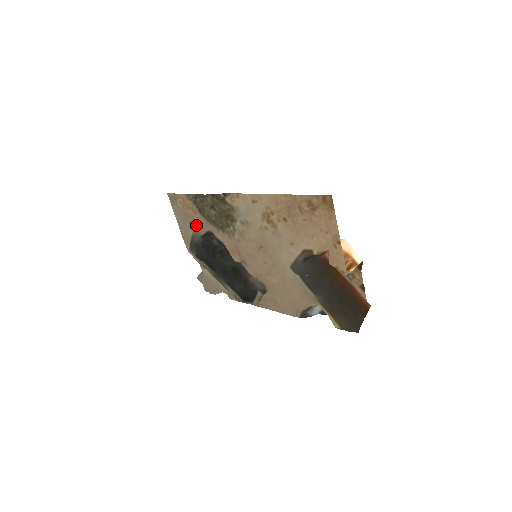
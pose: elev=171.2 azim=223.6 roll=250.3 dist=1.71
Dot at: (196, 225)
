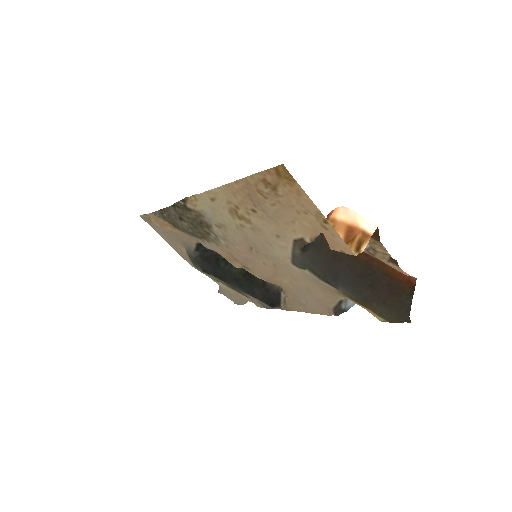
Dot at: (183, 240)
